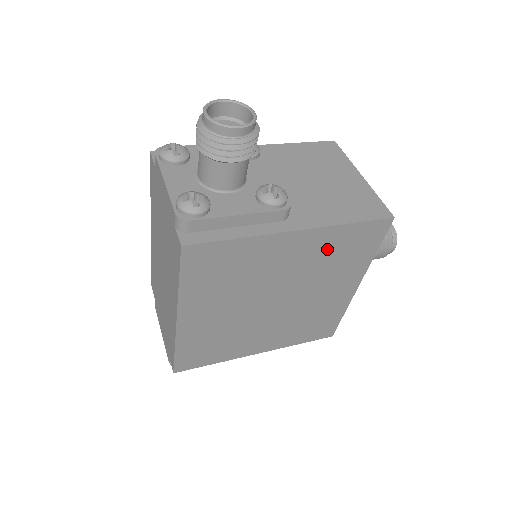
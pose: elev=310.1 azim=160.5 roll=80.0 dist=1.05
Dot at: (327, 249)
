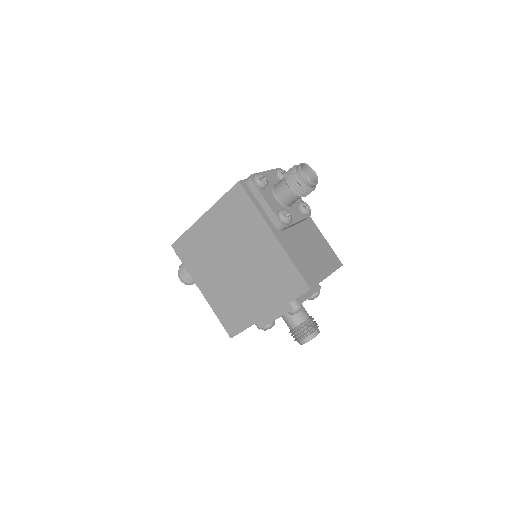
Dot at: (275, 265)
